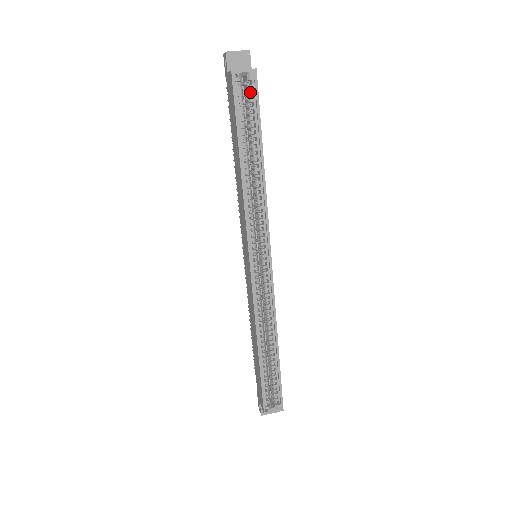
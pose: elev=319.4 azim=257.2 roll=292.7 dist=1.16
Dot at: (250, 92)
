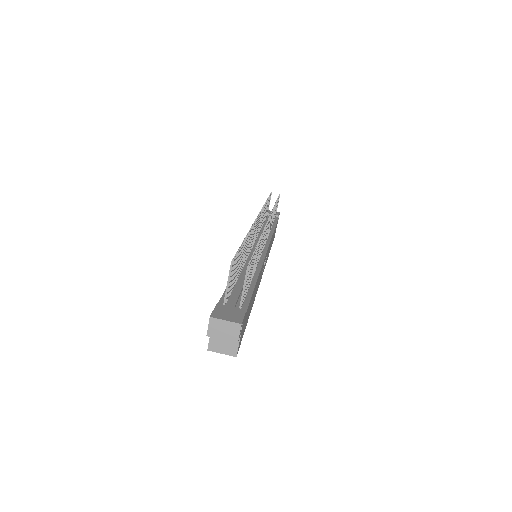
Dot at: occluded
